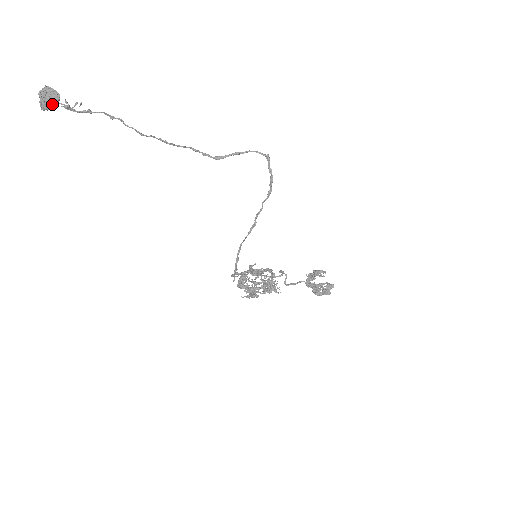
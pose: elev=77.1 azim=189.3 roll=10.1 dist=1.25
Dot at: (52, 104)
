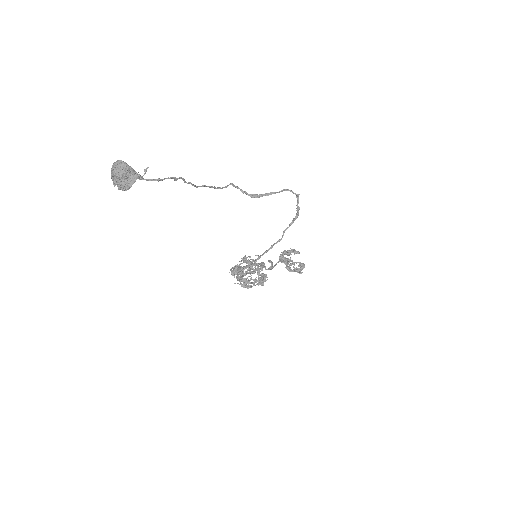
Dot at: (130, 185)
